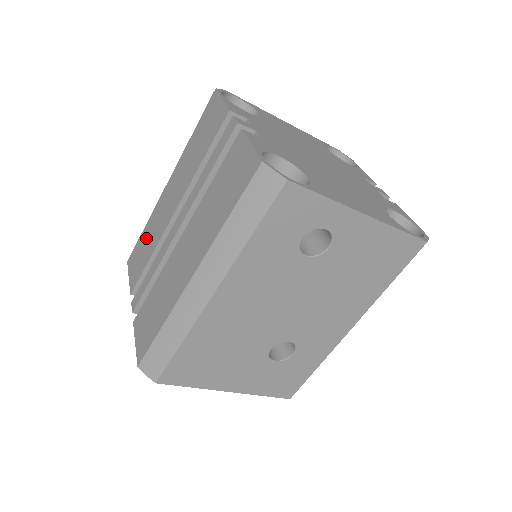
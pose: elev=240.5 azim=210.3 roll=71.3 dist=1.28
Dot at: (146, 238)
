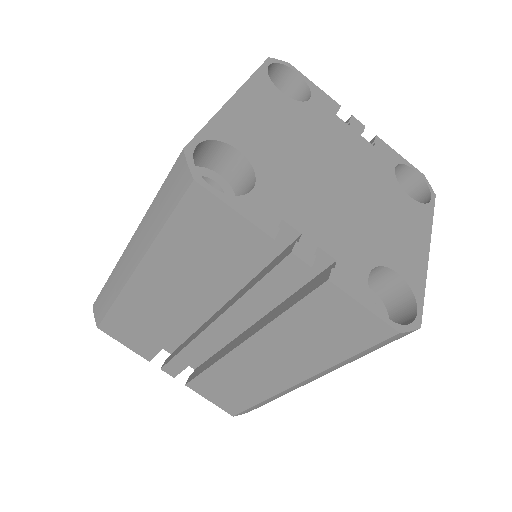
Dot at: (133, 319)
